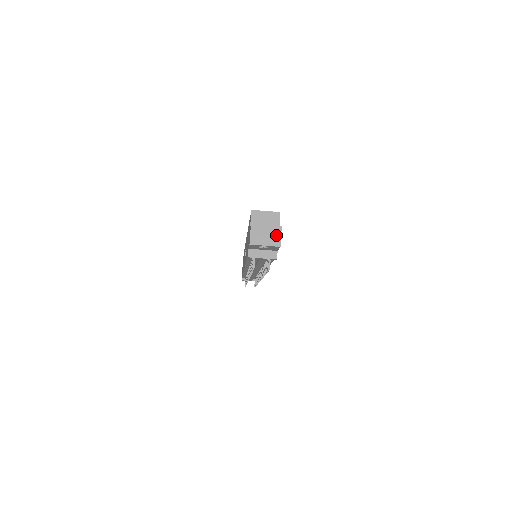
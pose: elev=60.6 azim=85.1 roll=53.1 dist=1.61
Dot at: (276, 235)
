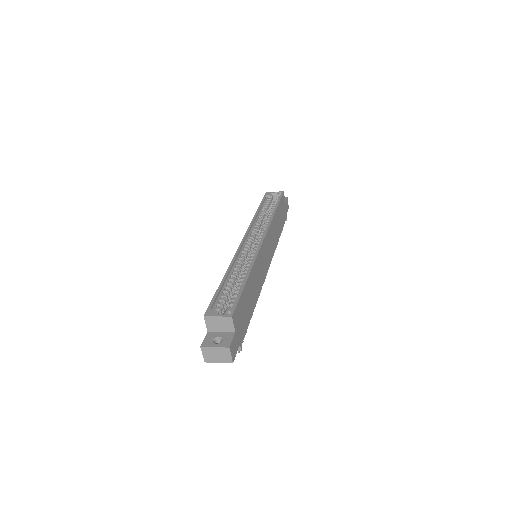
Dot at: (226, 355)
